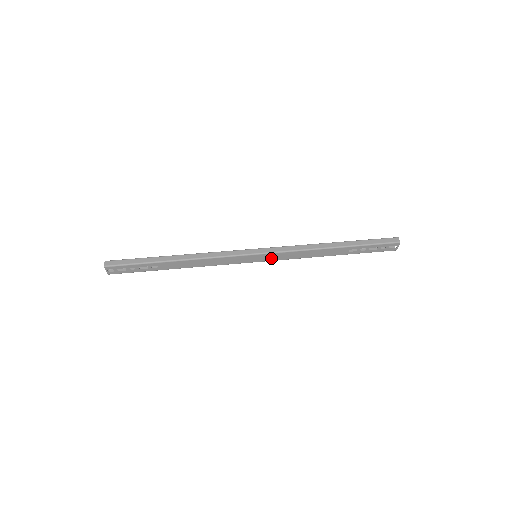
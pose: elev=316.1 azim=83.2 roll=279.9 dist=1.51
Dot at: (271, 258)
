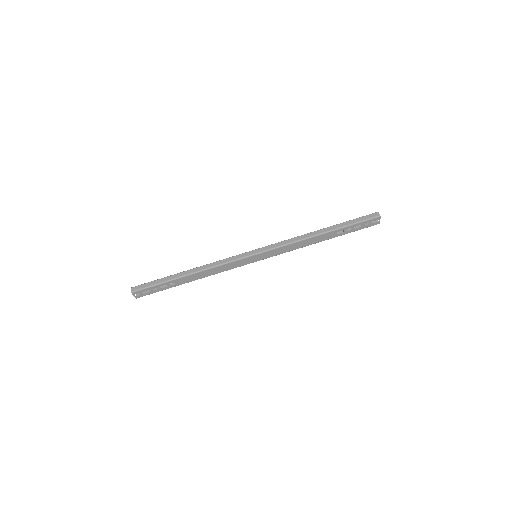
Dot at: (269, 255)
